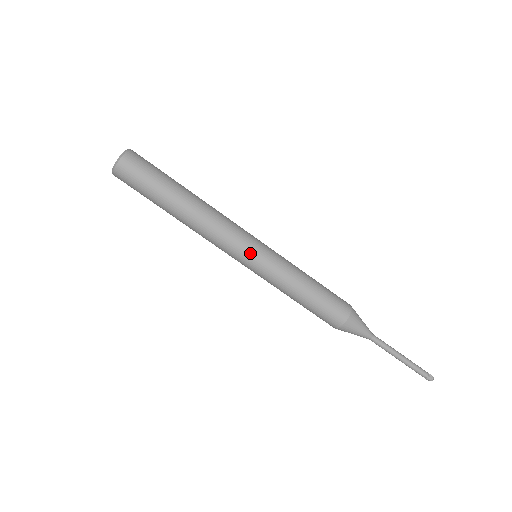
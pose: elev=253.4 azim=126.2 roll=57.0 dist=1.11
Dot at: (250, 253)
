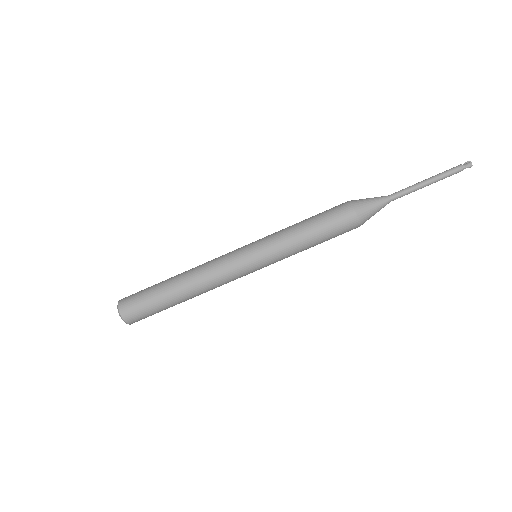
Dot at: (243, 249)
